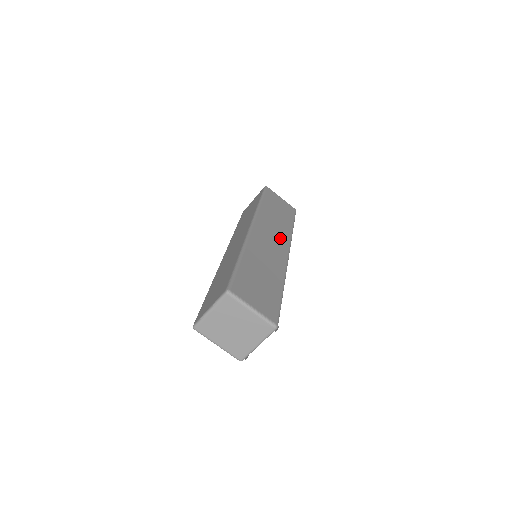
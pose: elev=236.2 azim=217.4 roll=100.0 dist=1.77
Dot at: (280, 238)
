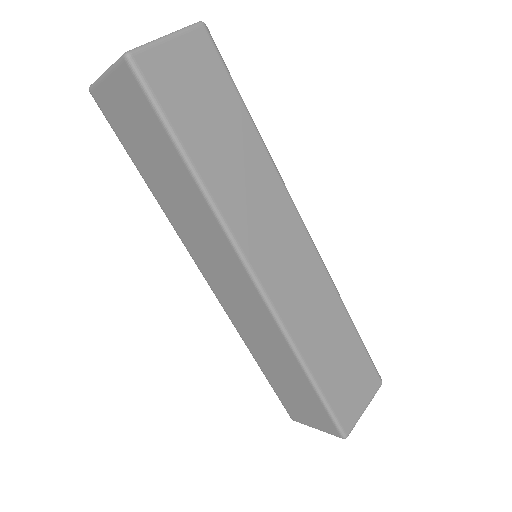
Dot at: (281, 219)
